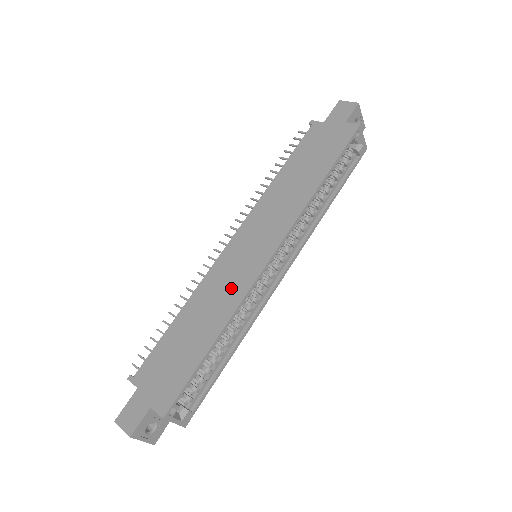
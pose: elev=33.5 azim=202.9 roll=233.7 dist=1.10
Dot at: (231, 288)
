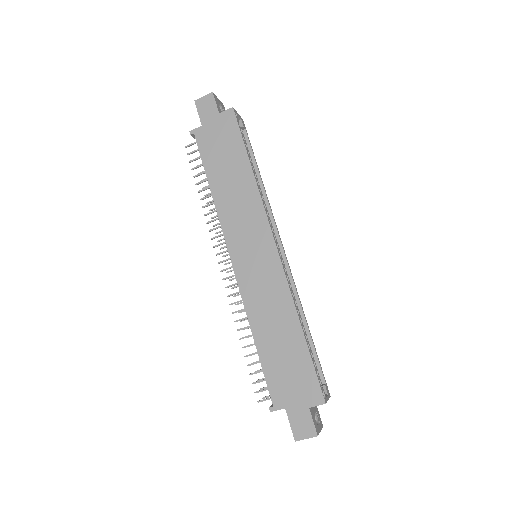
Dot at: (272, 290)
